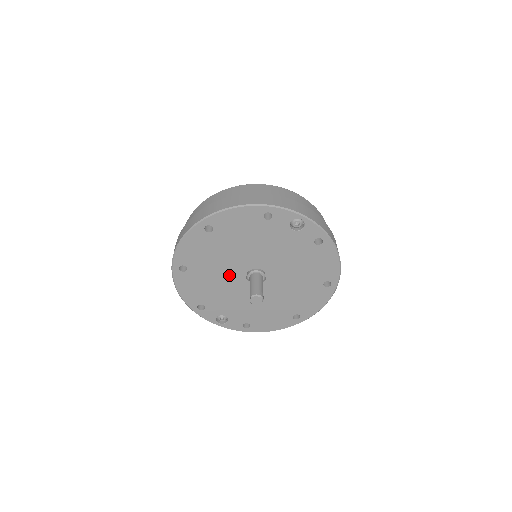
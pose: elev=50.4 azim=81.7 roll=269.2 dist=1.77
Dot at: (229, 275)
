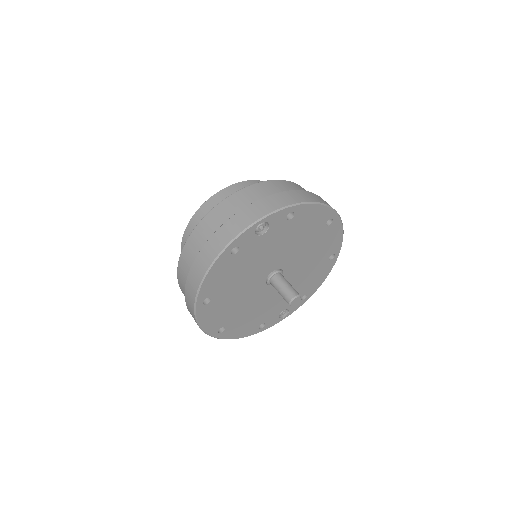
Dot at: (256, 298)
